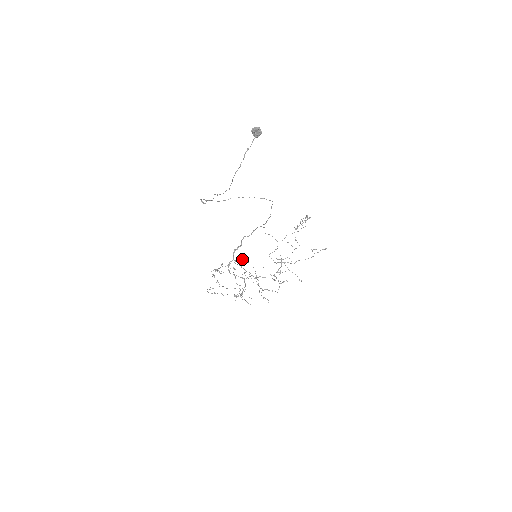
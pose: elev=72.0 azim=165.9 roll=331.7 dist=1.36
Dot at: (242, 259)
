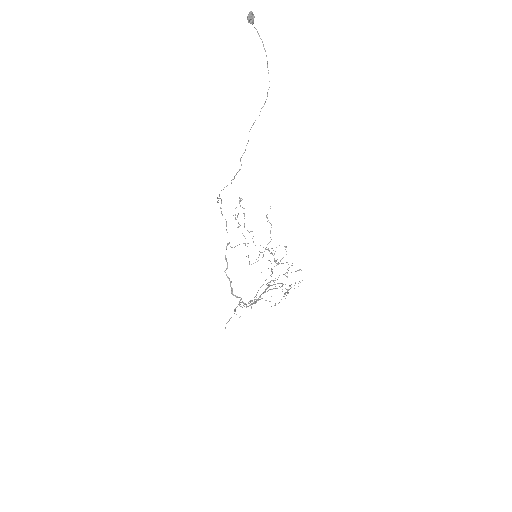
Dot at: occluded
